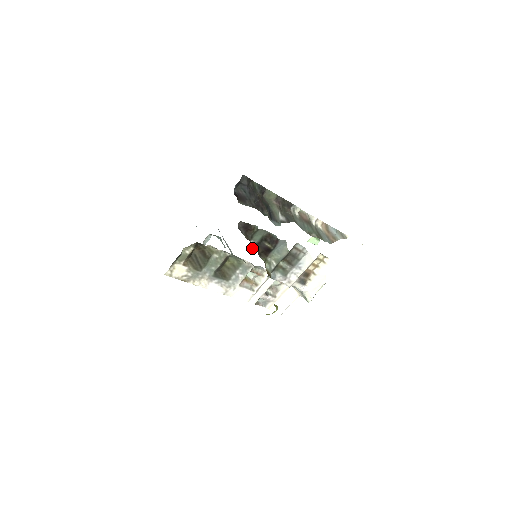
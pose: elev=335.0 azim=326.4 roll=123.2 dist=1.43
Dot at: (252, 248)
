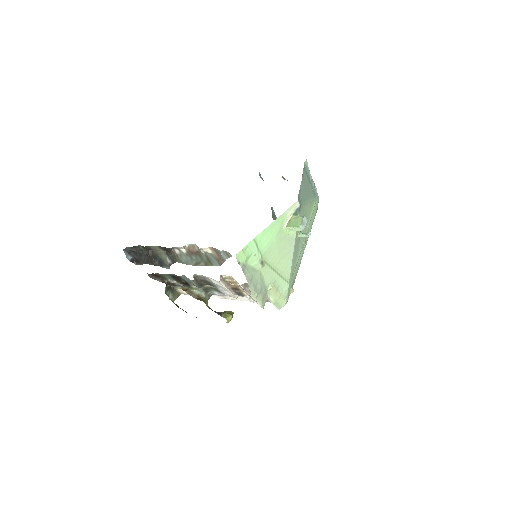
Dot at: (174, 284)
